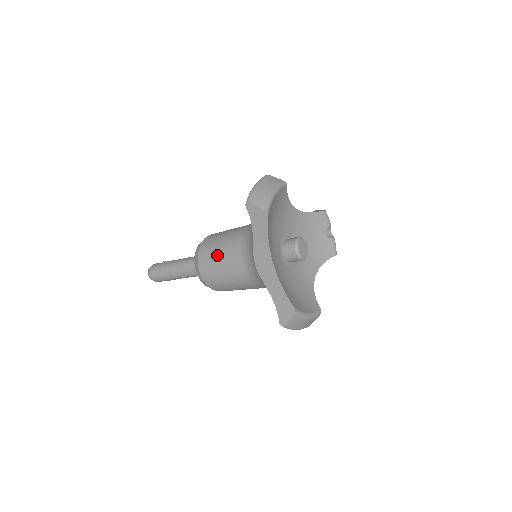
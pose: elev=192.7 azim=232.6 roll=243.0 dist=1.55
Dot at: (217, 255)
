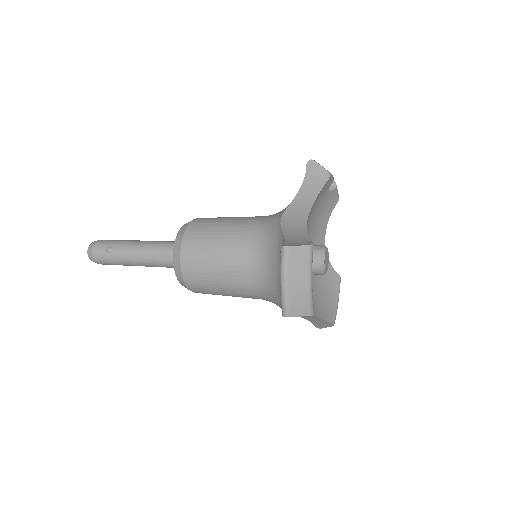
Dot at: (219, 290)
